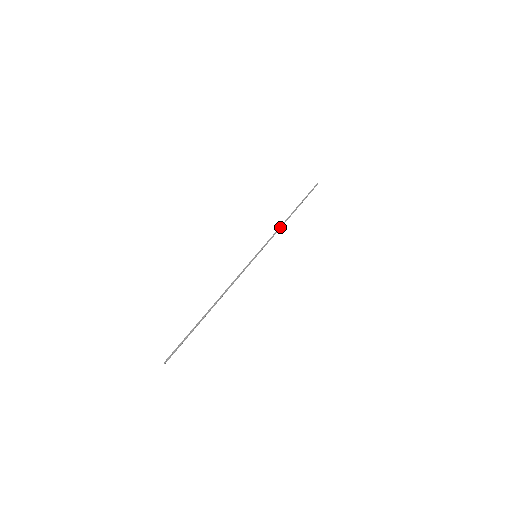
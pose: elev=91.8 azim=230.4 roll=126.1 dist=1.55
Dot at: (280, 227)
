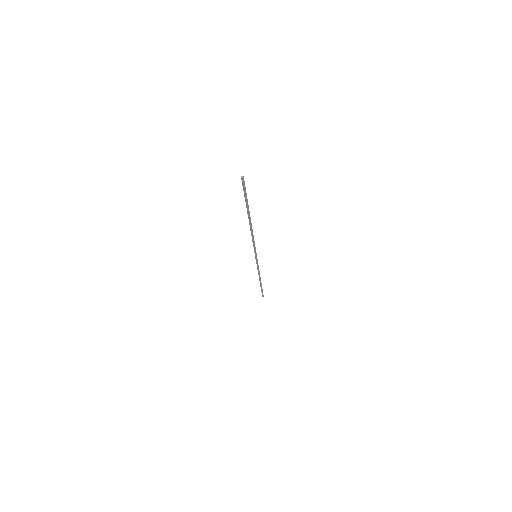
Dot at: (259, 272)
